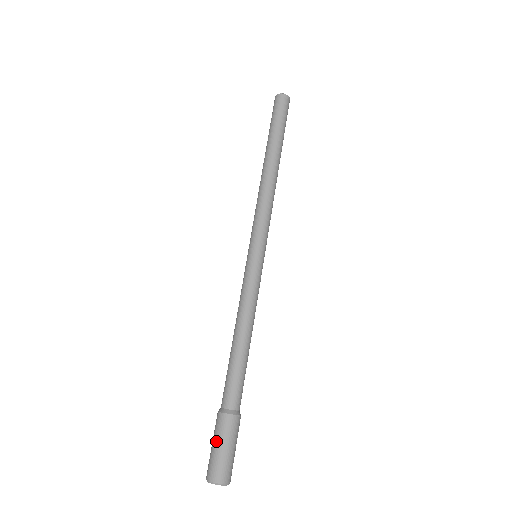
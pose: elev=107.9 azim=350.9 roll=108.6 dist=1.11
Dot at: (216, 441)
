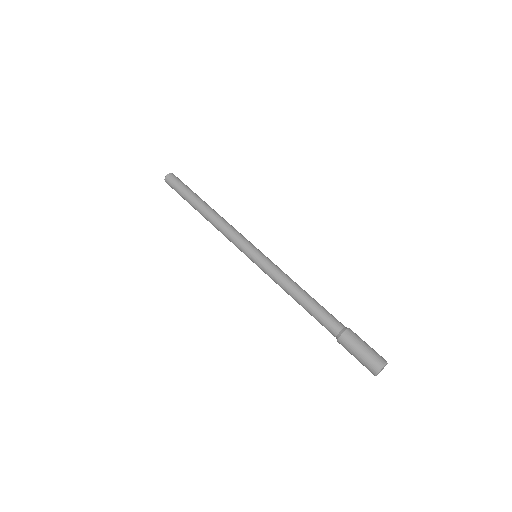
Dot at: (359, 347)
